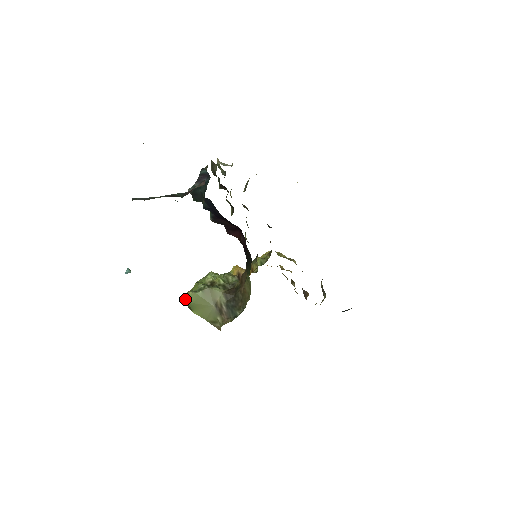
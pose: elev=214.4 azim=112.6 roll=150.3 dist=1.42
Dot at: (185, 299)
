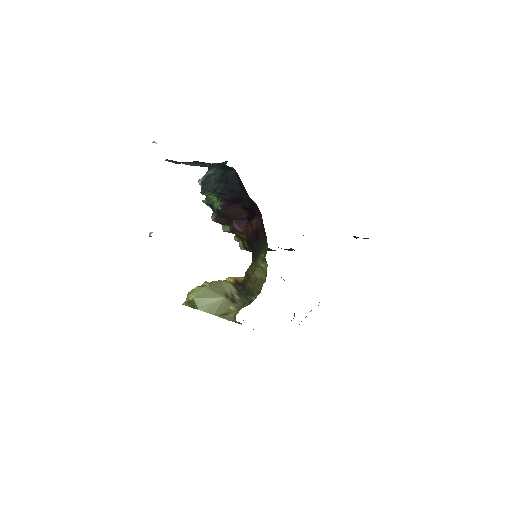
Dot at: (188, 297)
